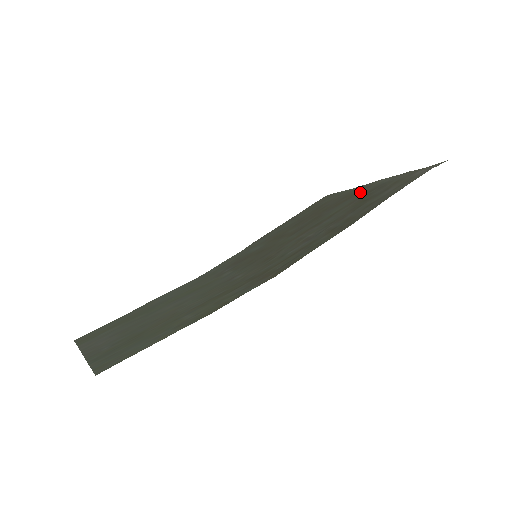
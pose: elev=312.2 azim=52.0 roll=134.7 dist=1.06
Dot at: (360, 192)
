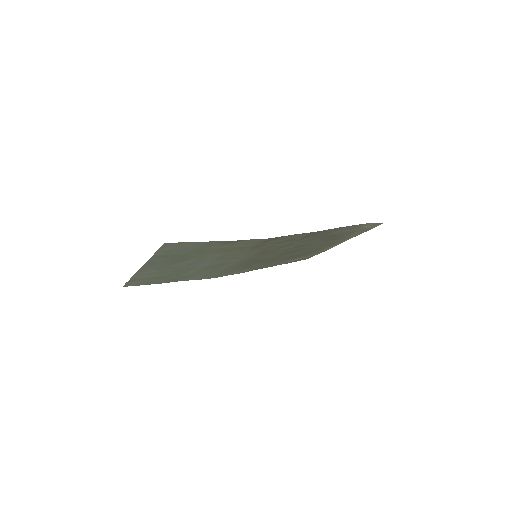
Dot at: (330, 243)
